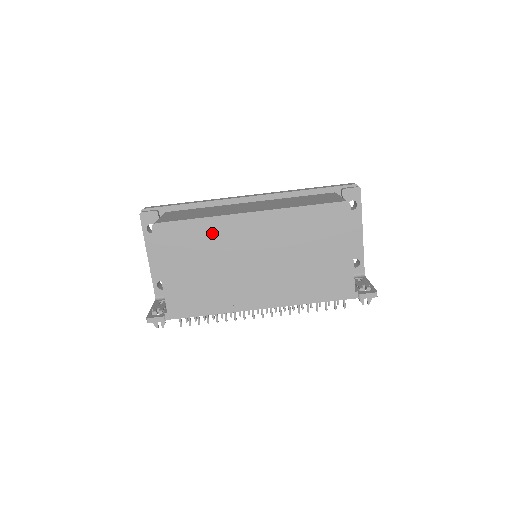
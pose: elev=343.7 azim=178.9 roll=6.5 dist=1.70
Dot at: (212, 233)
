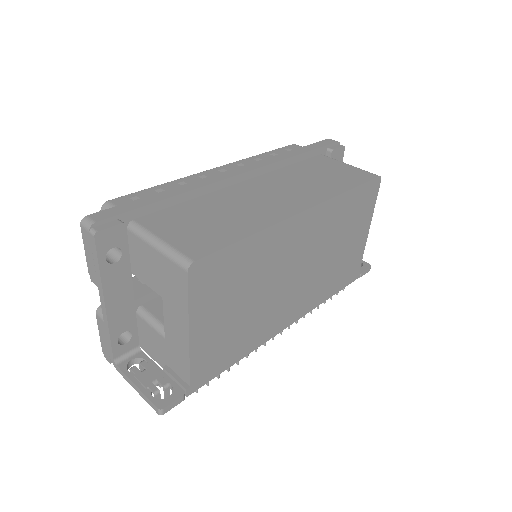
Dot at: (261, 252)
